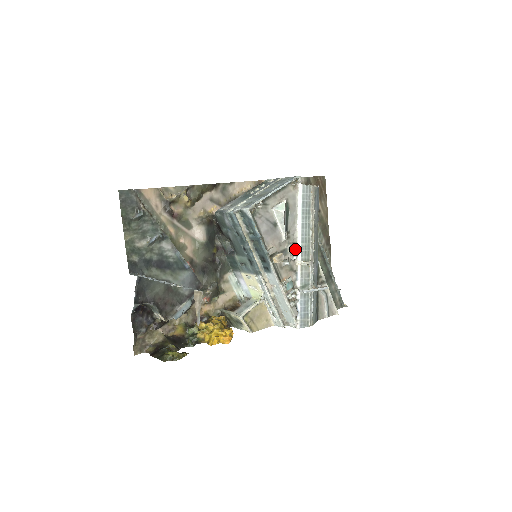
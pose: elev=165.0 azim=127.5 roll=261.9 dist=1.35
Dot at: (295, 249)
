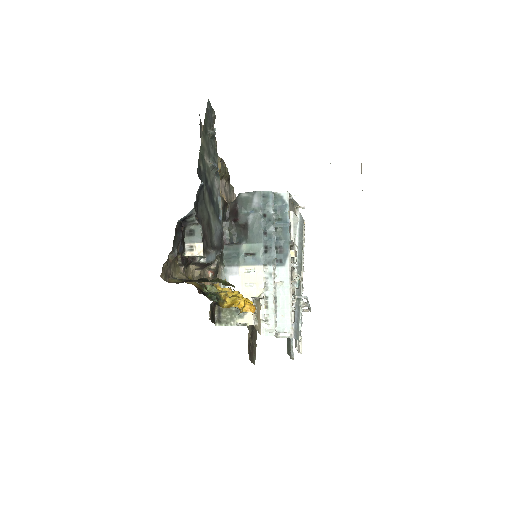
Dot at: (293, 261)
